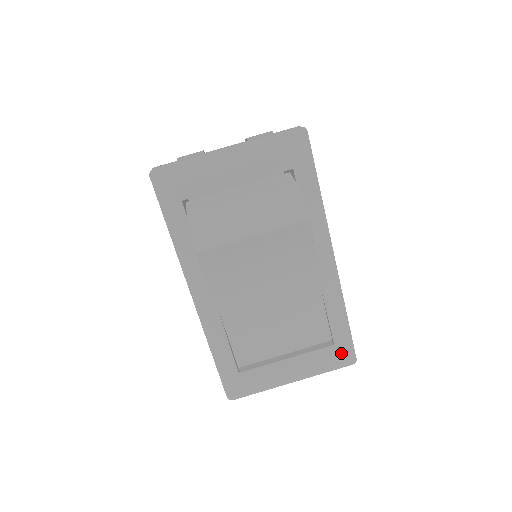
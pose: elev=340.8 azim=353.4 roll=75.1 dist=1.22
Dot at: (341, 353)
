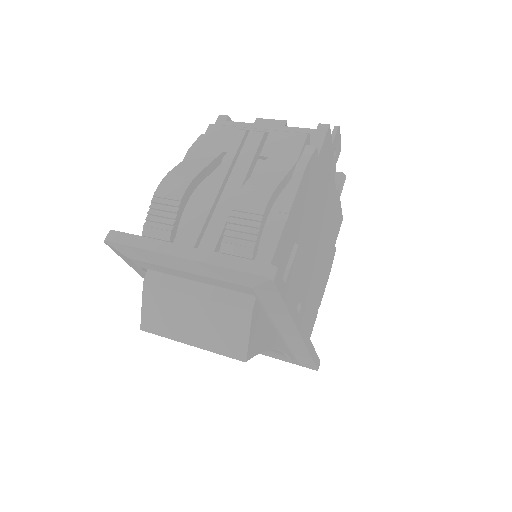
Dot at: (303, 365)
